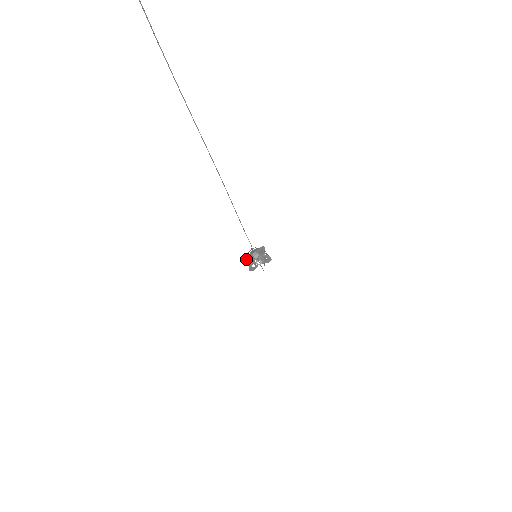
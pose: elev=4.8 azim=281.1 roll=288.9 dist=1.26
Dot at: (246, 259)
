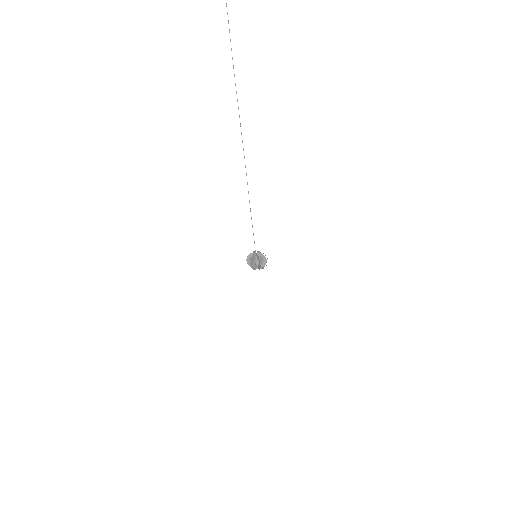
Dot at: (248, 261)
